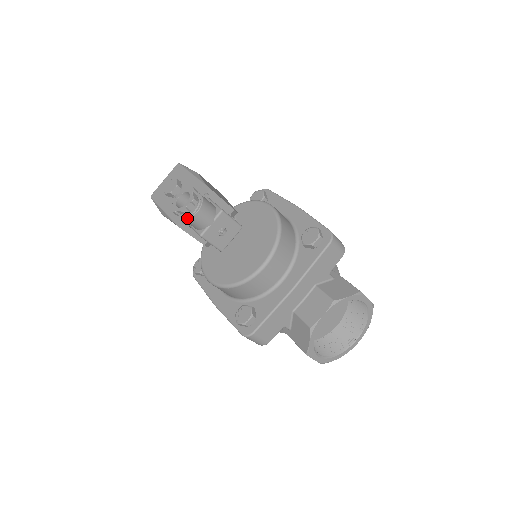
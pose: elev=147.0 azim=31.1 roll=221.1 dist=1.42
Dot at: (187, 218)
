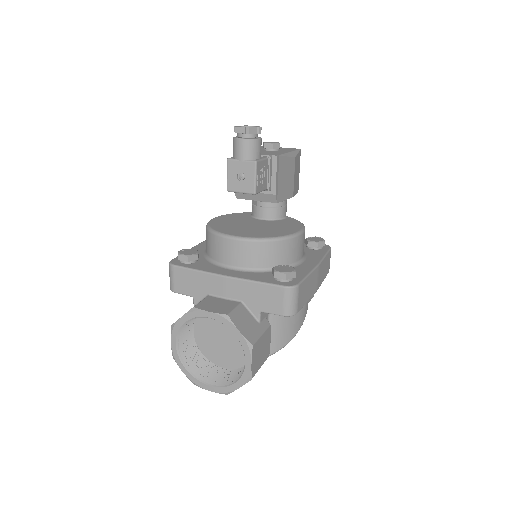
Dot at: (234, 137)
